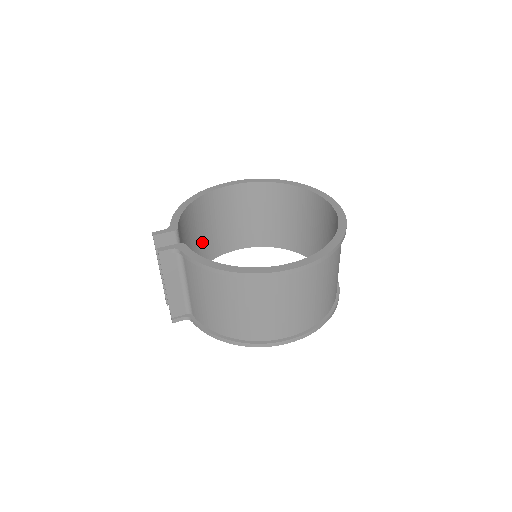
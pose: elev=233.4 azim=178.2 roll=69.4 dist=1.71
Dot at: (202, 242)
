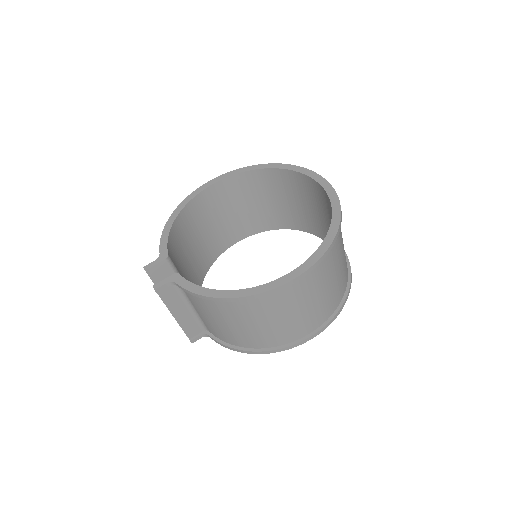
Dot at: (199, 249)
